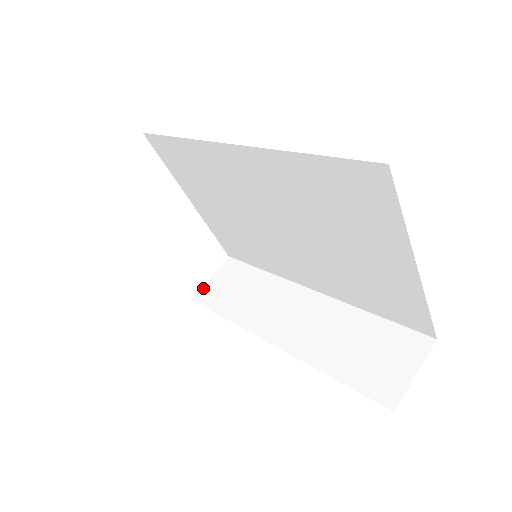
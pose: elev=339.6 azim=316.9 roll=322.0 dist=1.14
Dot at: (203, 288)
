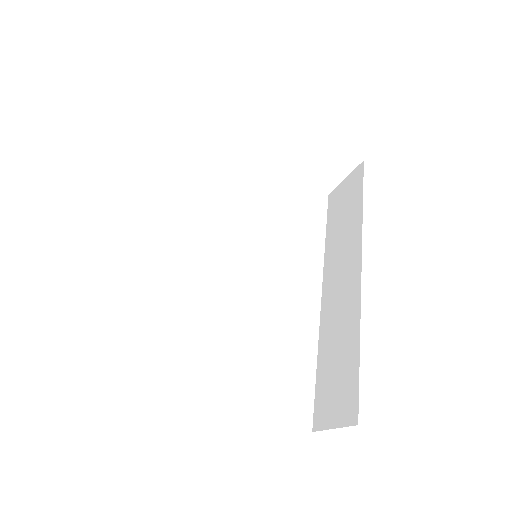
Dot at: (337, 188)
